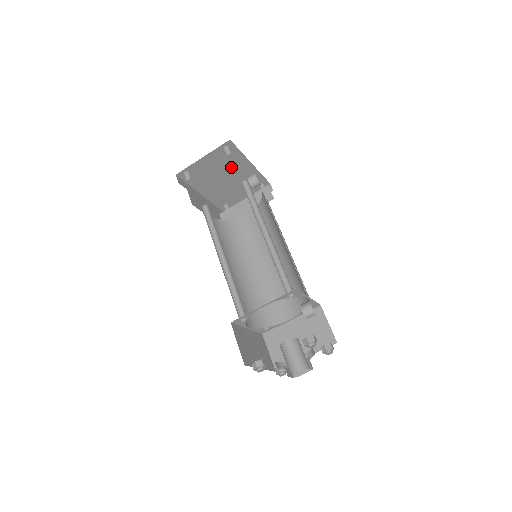
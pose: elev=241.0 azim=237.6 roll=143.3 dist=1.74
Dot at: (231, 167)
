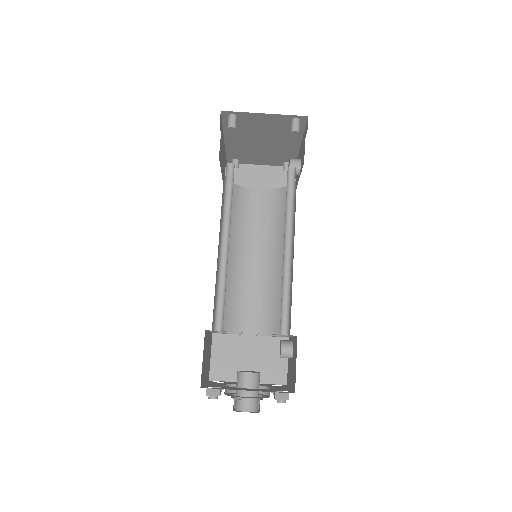
Dot at: (279, 136)
